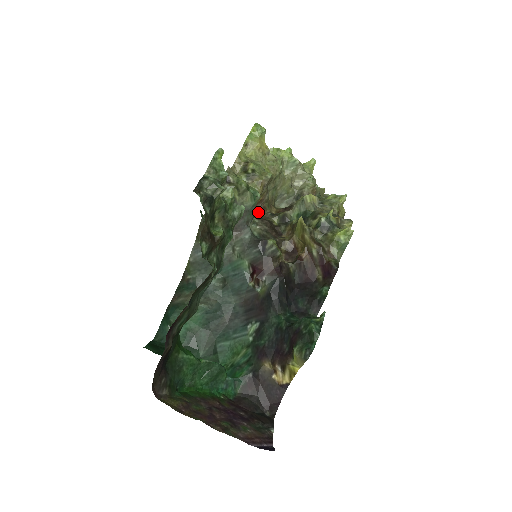
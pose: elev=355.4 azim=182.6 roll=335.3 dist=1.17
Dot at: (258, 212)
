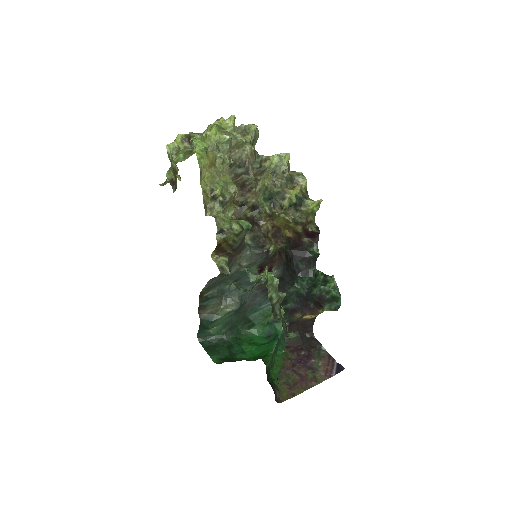
Dot at: occluded
